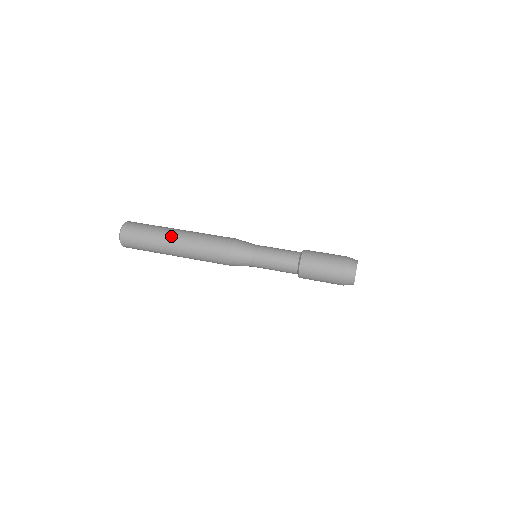
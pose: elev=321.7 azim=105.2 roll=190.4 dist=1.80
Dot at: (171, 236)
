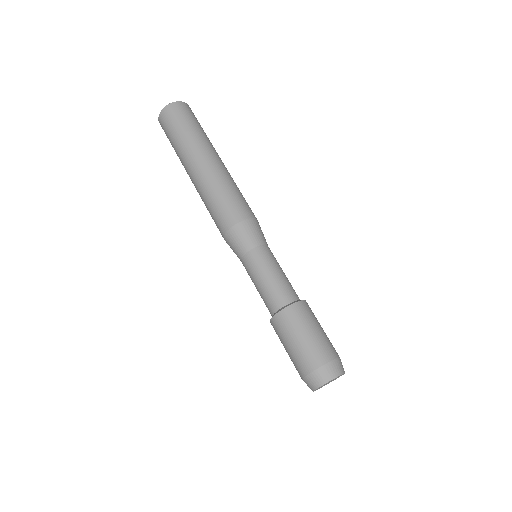
Dot at: (187, 168)
